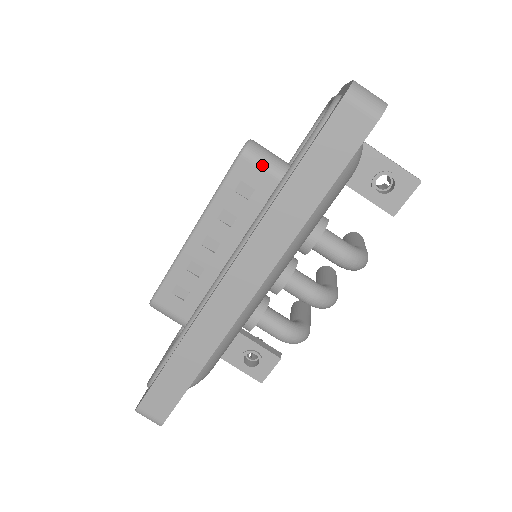
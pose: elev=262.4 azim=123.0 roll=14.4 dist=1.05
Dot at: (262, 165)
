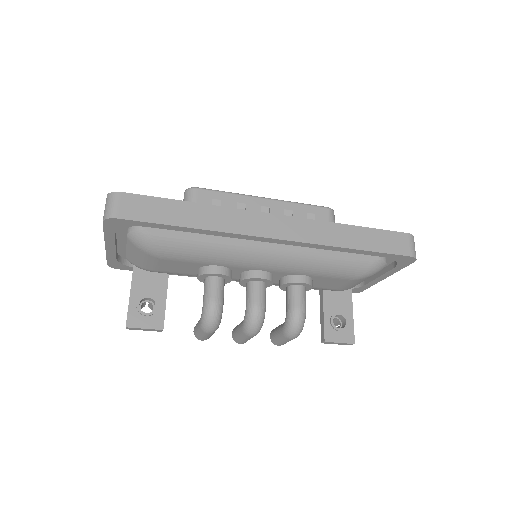
Dot at: occluded
